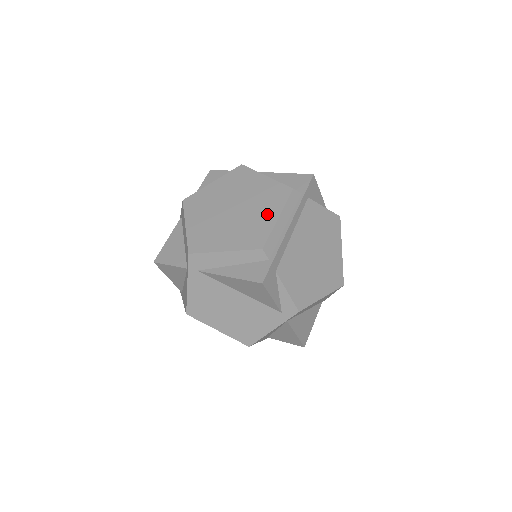
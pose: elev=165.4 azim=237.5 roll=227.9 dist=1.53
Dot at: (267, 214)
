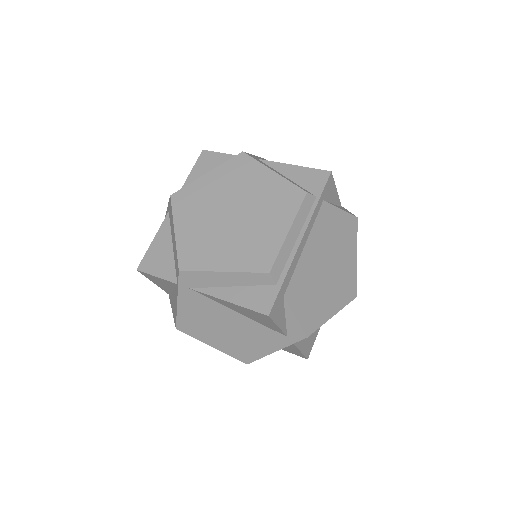
Dot at: (275, 225)
